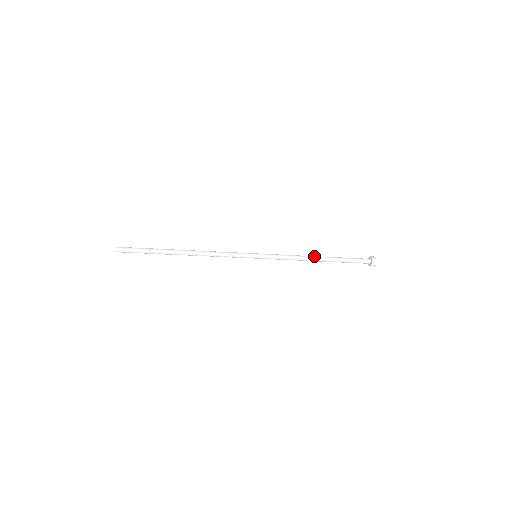
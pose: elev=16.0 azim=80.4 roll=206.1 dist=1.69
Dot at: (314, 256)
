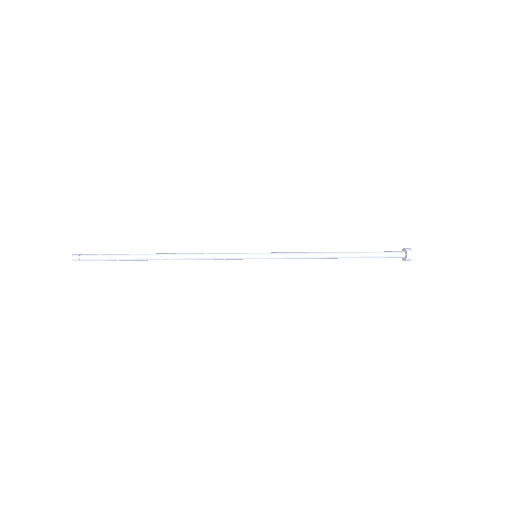
Dot at: (332, 256)
